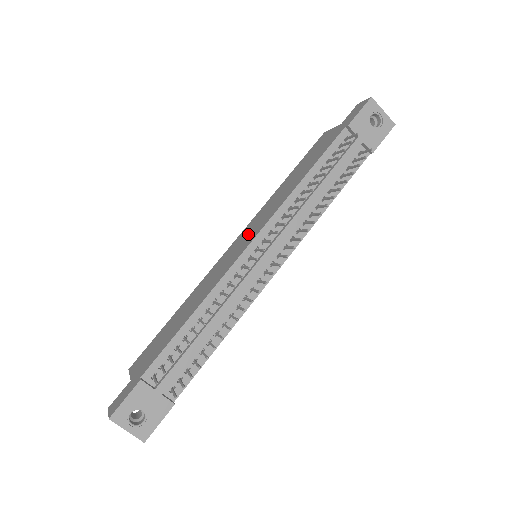
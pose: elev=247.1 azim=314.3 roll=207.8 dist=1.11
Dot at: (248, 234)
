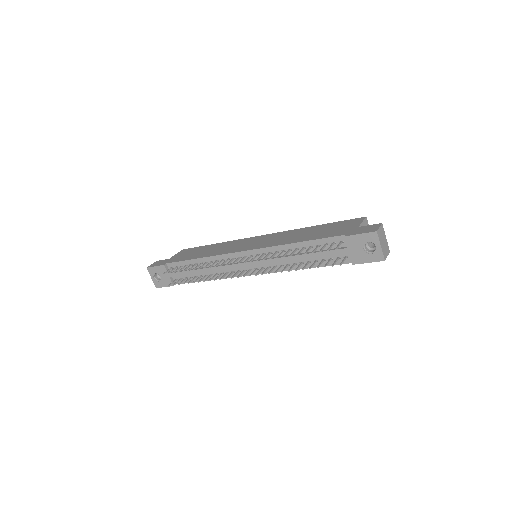
Dot at: (259, 242)
